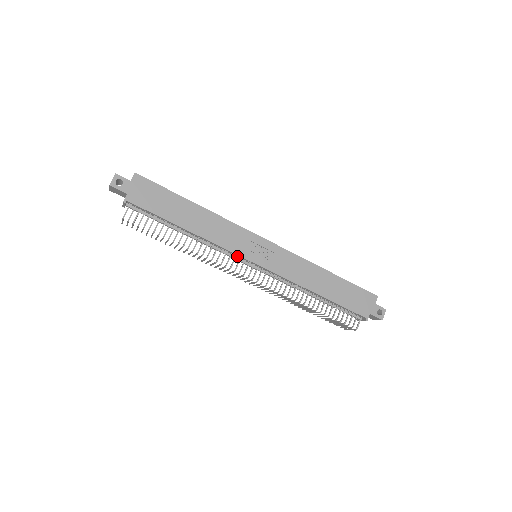
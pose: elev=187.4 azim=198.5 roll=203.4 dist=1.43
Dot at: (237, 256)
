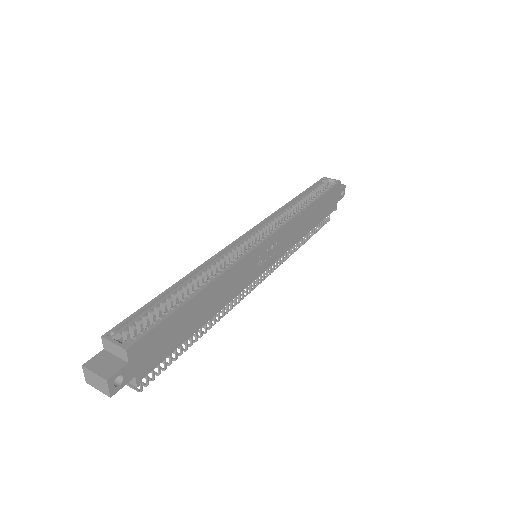
Dot at: occluded
